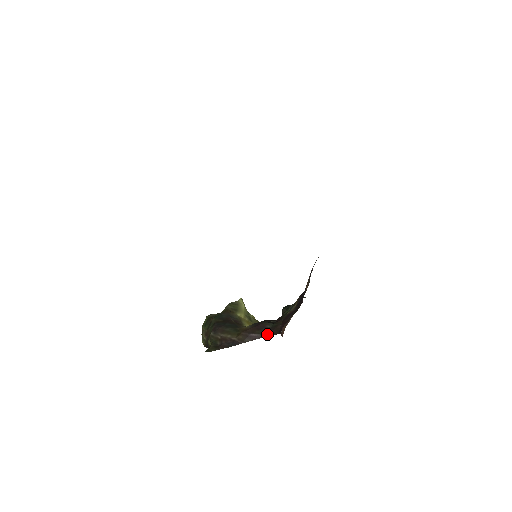
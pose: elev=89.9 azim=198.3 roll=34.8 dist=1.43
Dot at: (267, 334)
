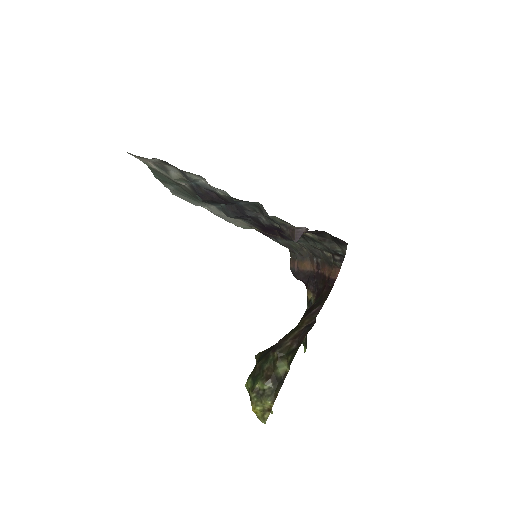
Dot at: (323, 301)
